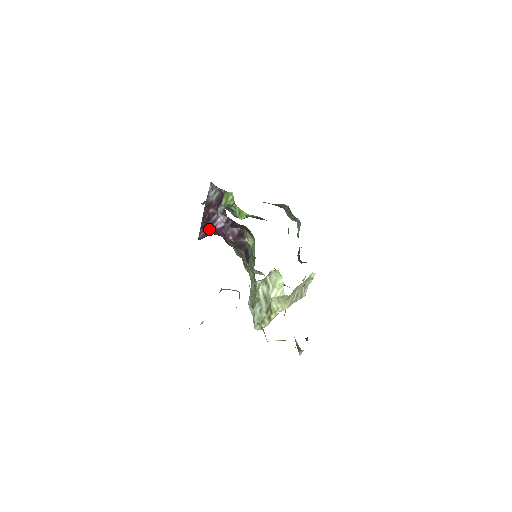
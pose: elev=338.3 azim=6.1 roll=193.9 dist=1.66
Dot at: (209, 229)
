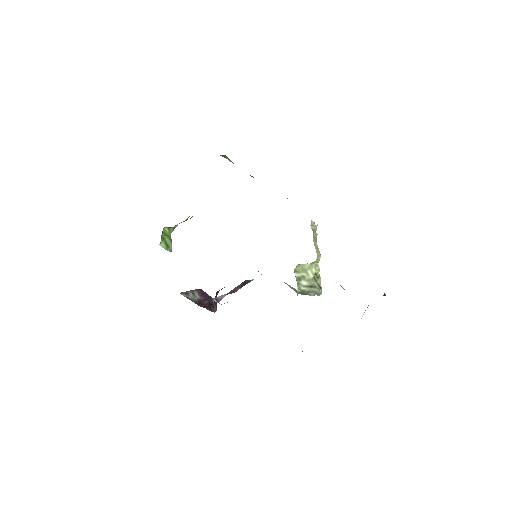
Dot at: occluded
